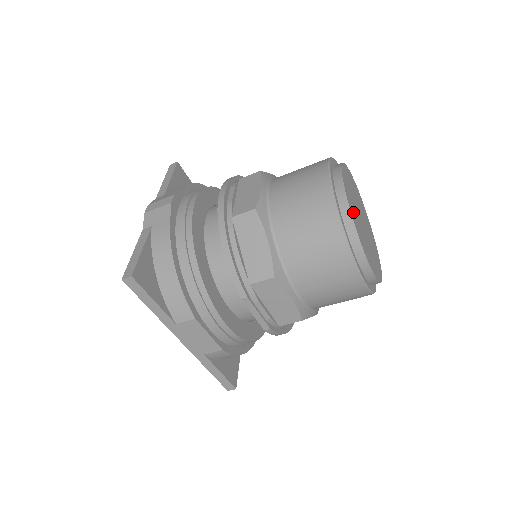
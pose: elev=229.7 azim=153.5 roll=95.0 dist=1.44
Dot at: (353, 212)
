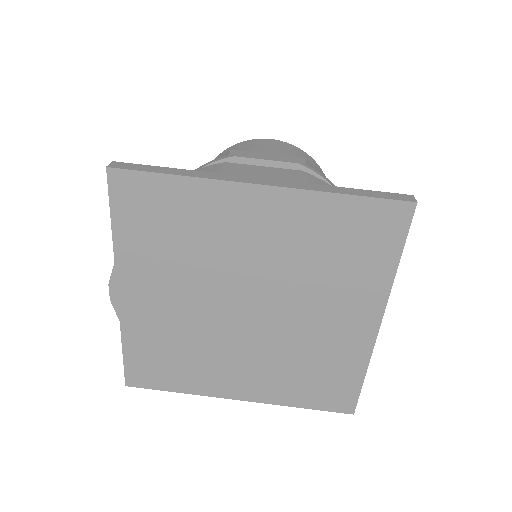
Dot at: occluded
